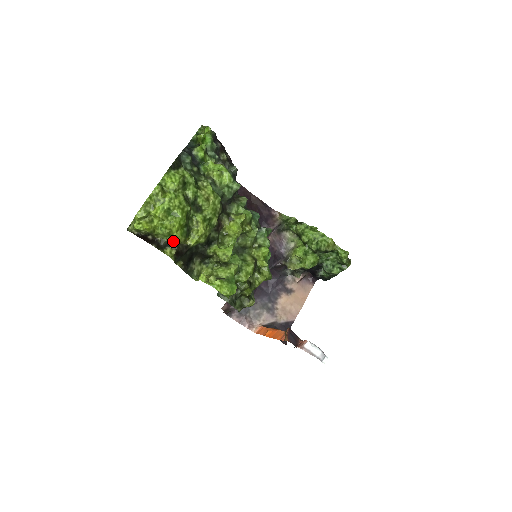
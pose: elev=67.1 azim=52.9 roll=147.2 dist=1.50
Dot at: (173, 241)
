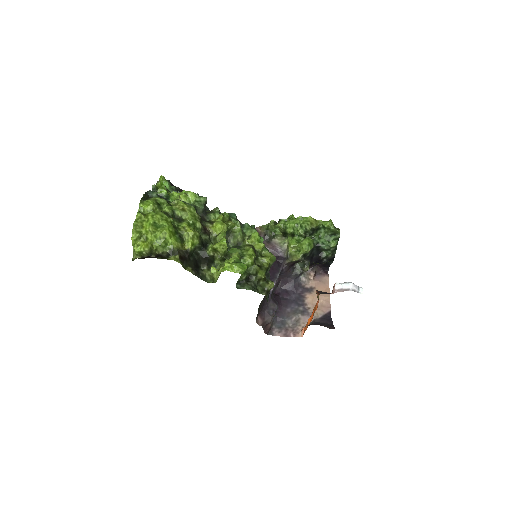
Dot at: (172, 248)
